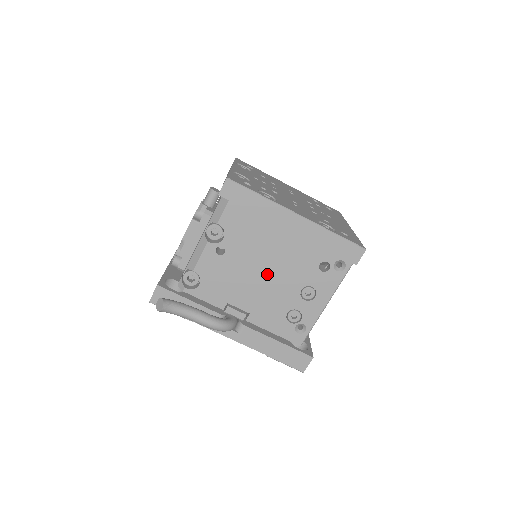
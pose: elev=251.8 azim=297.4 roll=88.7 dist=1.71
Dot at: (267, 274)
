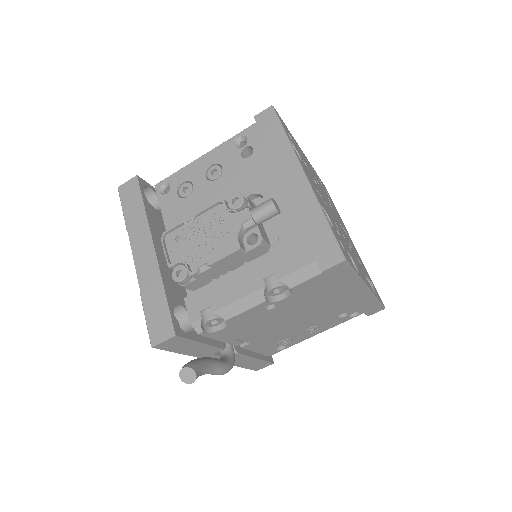
Dot at: (294, 320)
